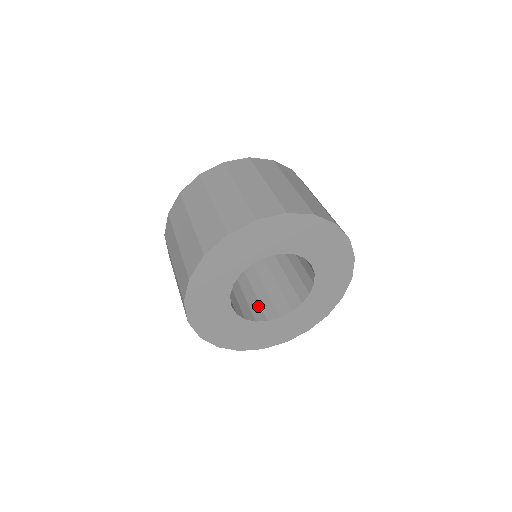
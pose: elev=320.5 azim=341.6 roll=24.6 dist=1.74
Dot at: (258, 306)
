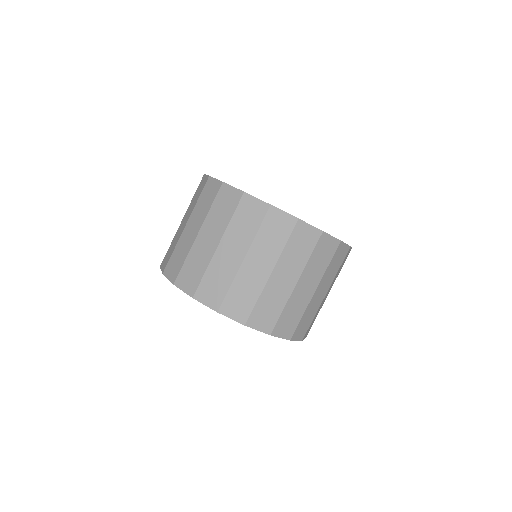
Dot at: occluded
